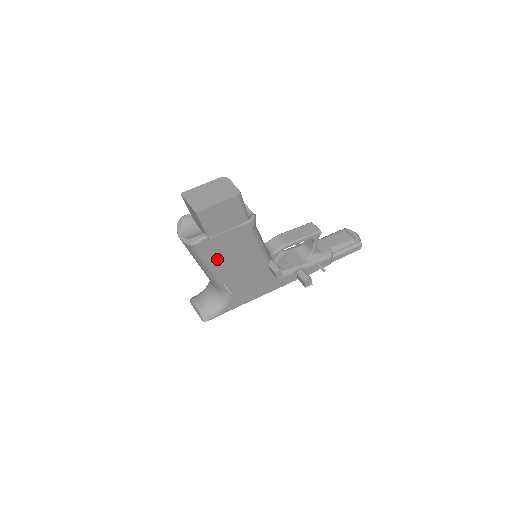
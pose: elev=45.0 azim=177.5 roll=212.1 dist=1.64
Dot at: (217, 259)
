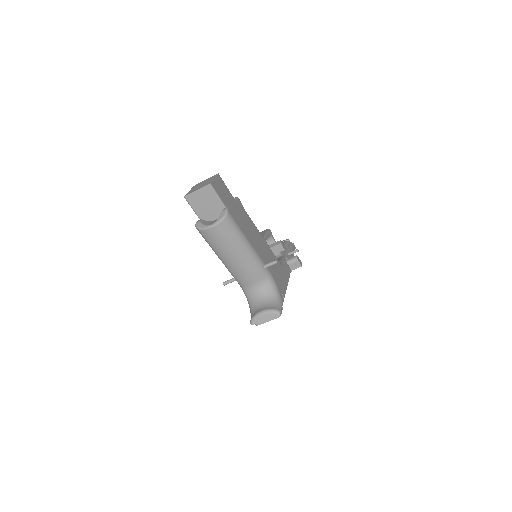
Dot at: (245, 233)
